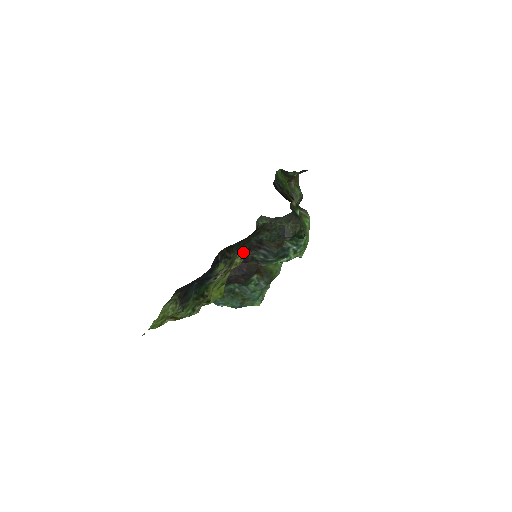
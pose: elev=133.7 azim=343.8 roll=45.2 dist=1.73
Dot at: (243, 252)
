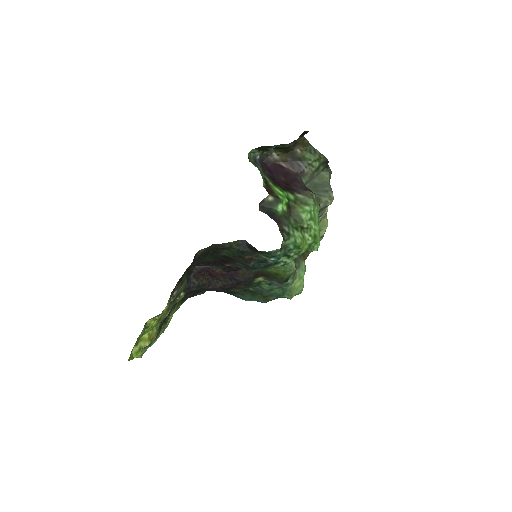
Dot at: (171, 294)
